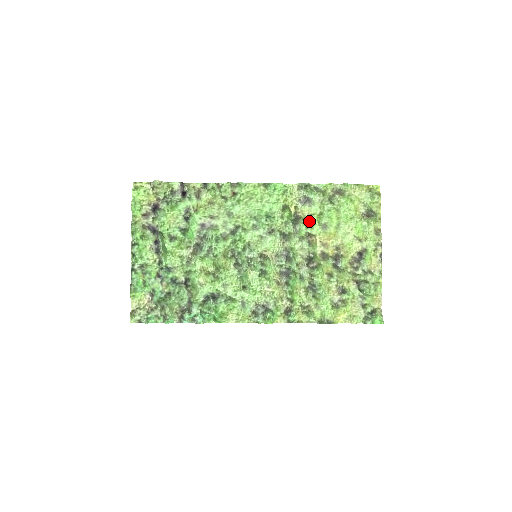
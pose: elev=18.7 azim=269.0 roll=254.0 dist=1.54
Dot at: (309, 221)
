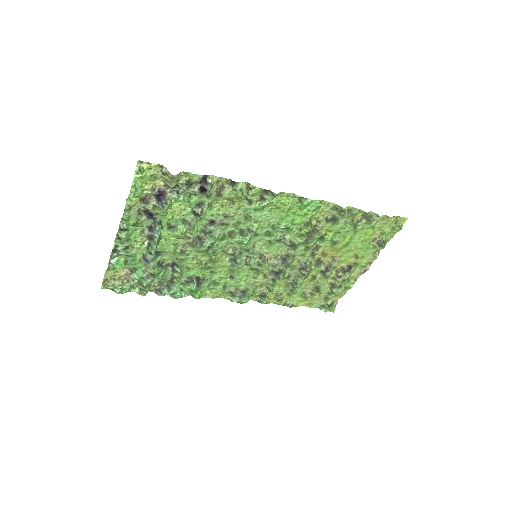
Dot at: (324, 236)
